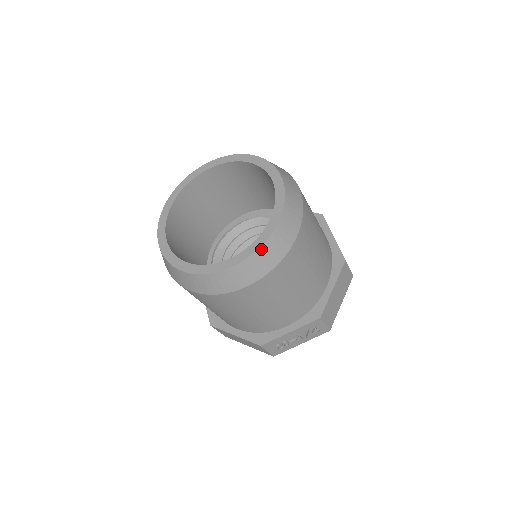
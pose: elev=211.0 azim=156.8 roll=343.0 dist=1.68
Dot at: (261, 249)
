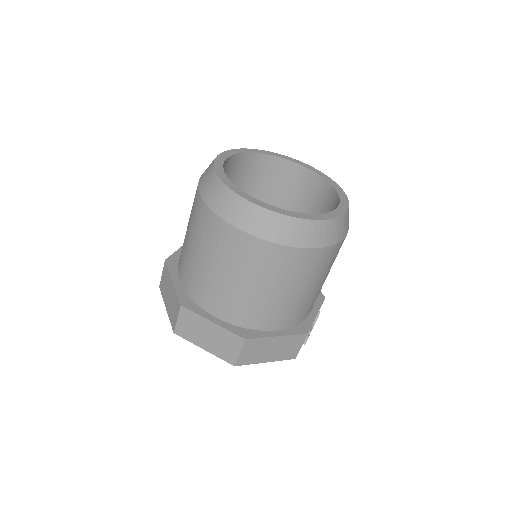
Dot at: occluded
